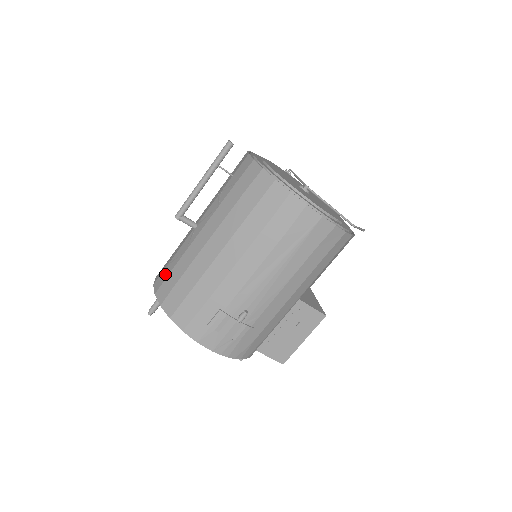
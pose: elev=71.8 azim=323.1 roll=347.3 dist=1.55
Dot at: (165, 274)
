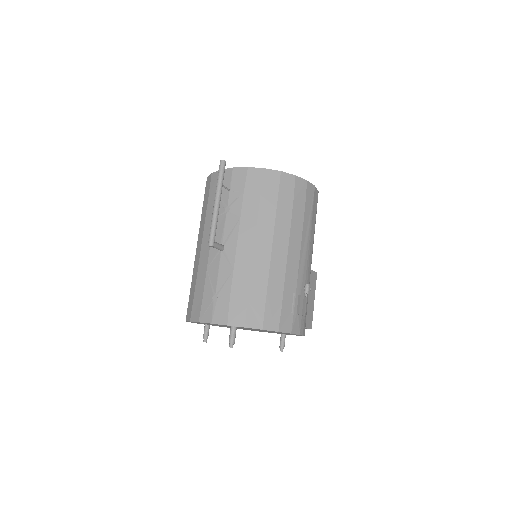
Dot at: (223, 303)
